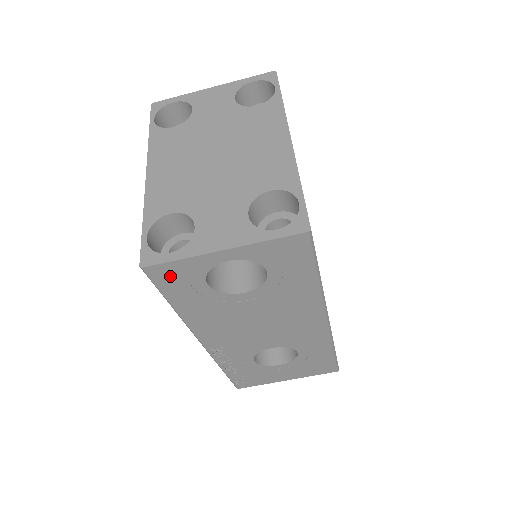
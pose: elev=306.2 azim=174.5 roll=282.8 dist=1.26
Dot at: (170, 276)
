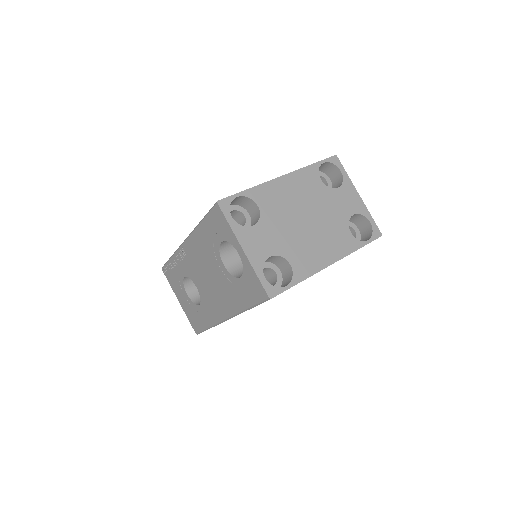
Dot at: (218, 220)
